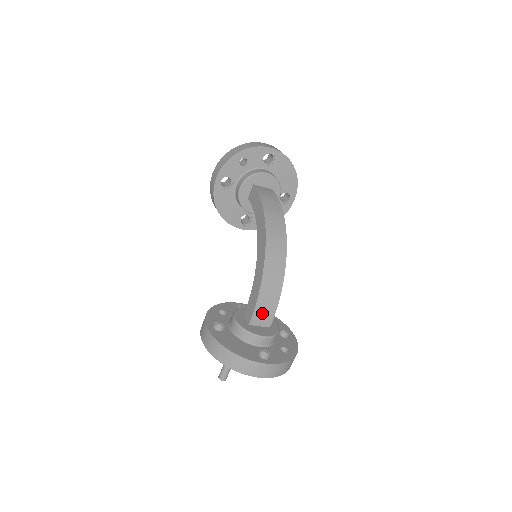
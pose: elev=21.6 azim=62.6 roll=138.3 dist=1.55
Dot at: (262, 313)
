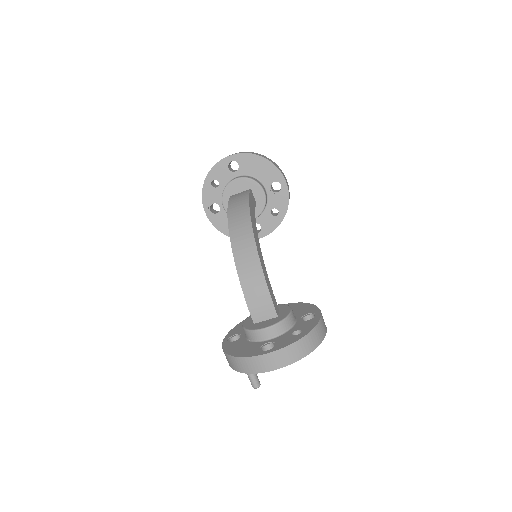
Dot at: (258, 306)
